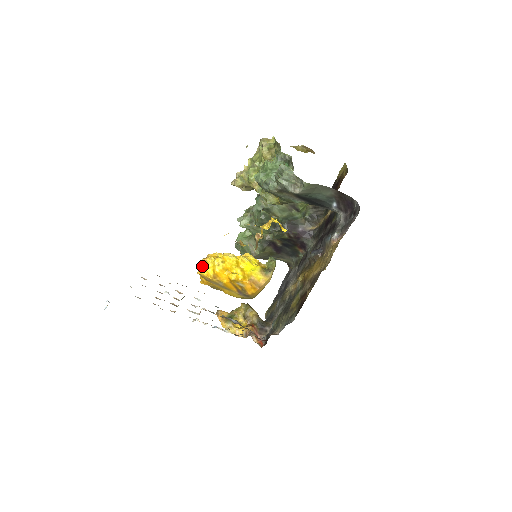
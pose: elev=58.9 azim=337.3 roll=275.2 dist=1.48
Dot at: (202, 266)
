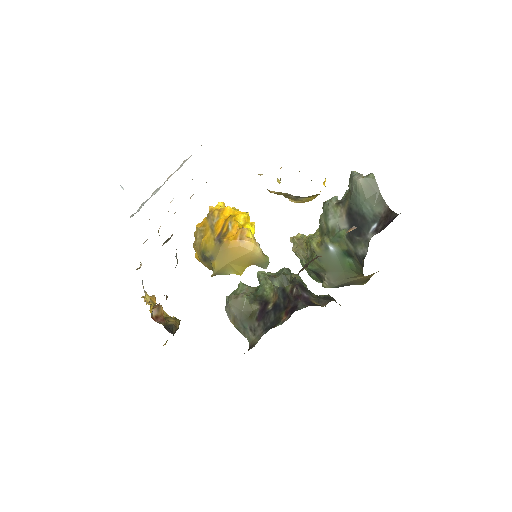
Dot at: (222, 202)
